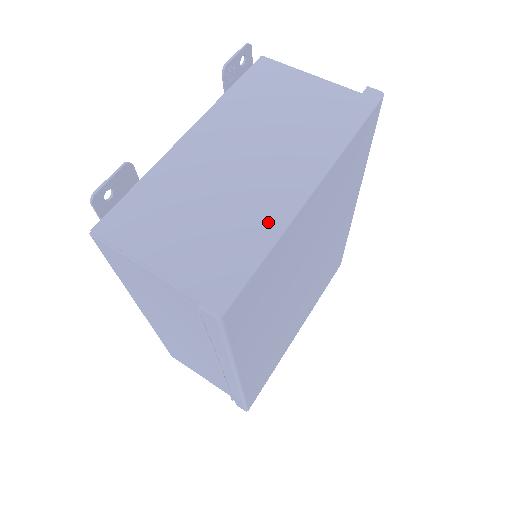
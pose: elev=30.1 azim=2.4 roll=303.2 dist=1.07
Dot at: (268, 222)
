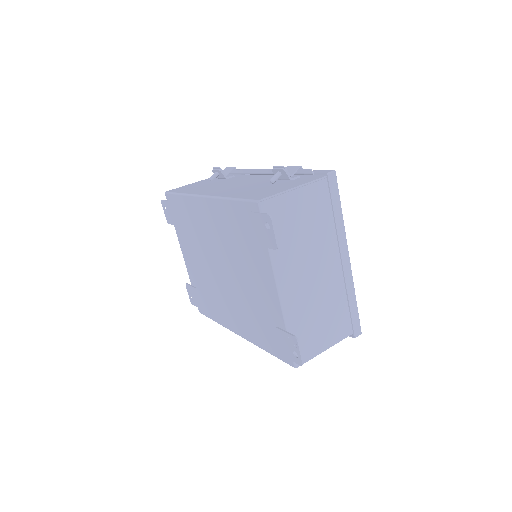
Dot at: (348, 289)
